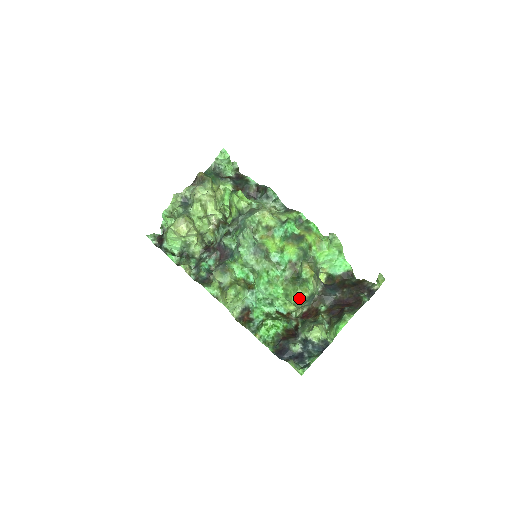
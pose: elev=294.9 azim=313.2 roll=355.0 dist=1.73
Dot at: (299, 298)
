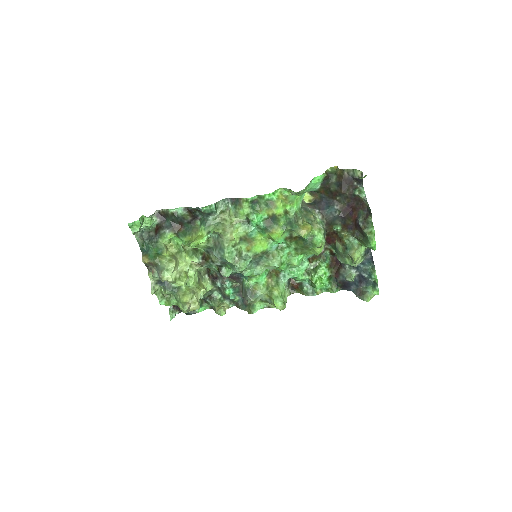
Dot at: occluded
